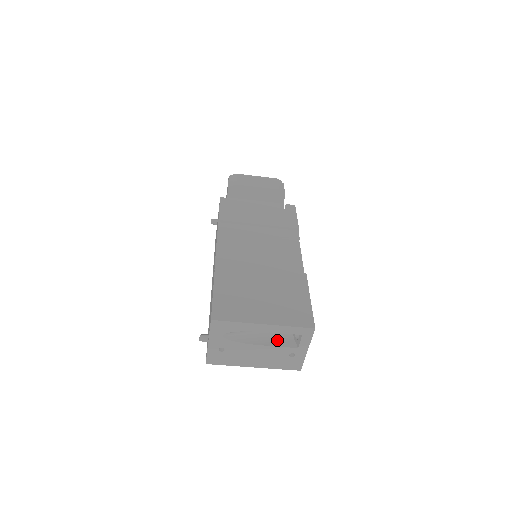
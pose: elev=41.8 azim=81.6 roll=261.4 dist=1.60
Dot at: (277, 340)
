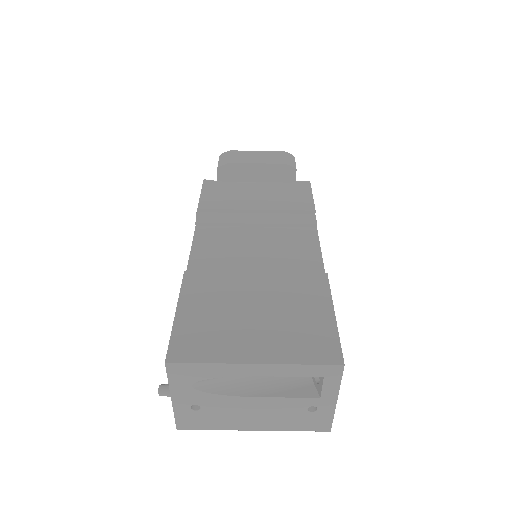
Dot at: (285, 386)
